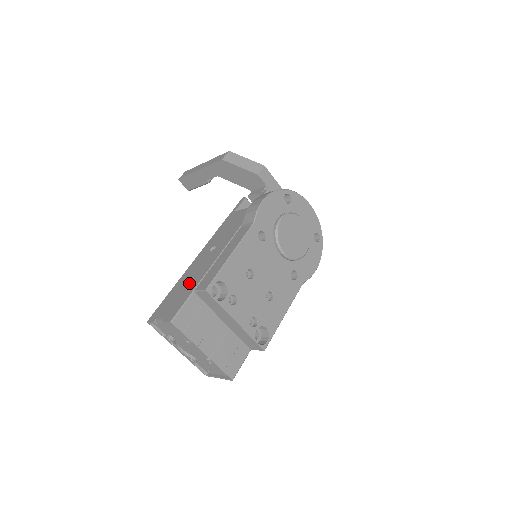
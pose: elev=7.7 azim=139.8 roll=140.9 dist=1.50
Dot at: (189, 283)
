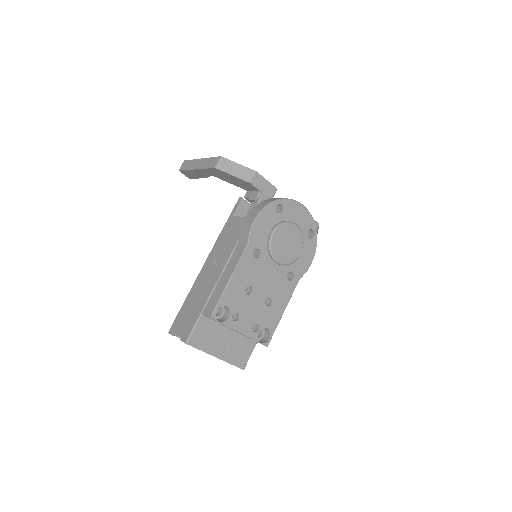
Dot at: (198, 301)
